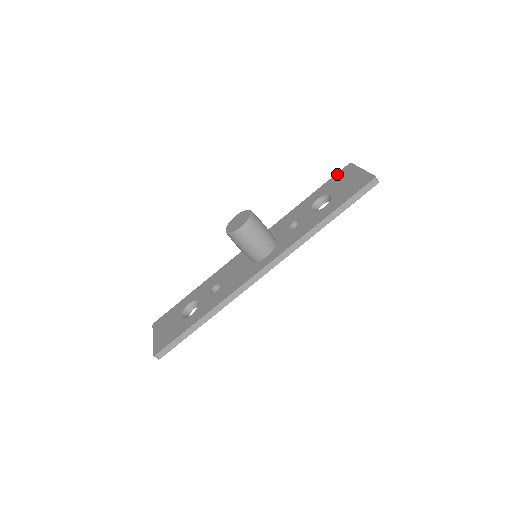
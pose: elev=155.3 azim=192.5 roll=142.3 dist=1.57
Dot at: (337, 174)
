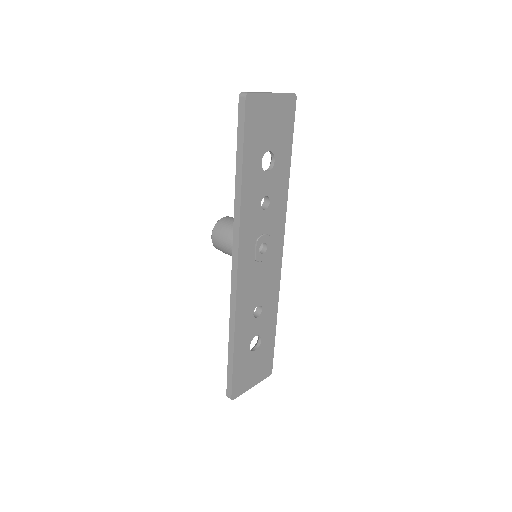
Dot at: occluded
